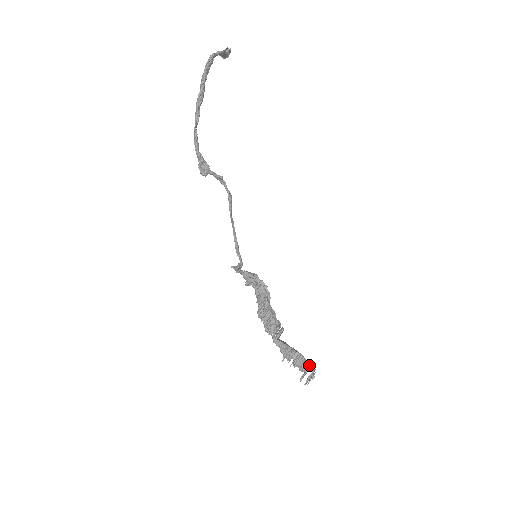
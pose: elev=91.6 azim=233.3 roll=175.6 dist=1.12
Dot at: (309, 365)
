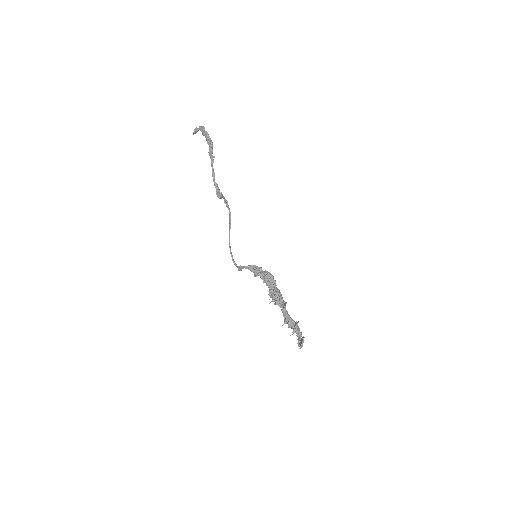
Dot at: (301, 332)
